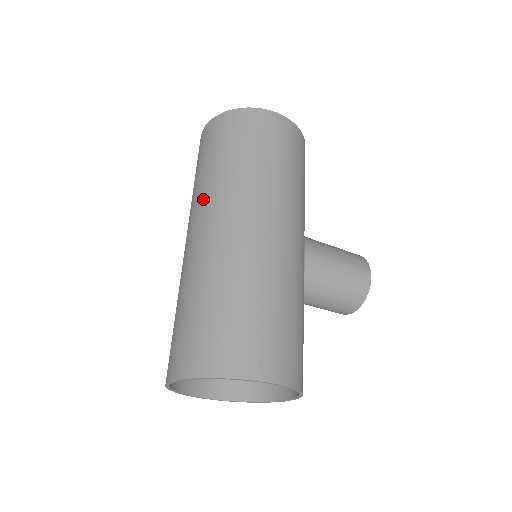
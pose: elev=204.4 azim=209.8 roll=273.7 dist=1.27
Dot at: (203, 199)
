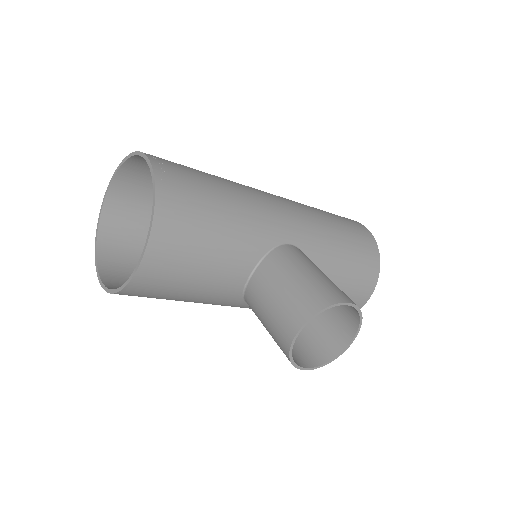
Dot at: occluded
